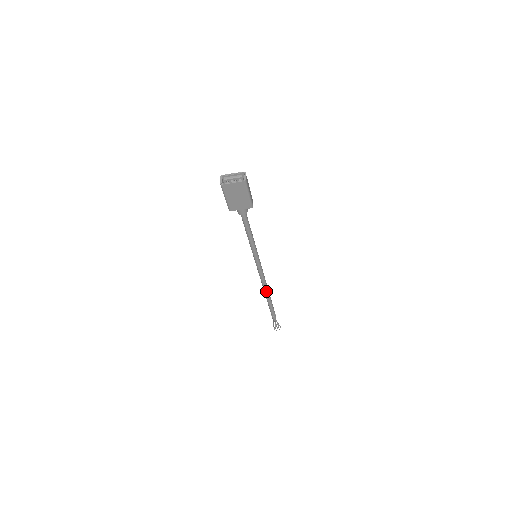
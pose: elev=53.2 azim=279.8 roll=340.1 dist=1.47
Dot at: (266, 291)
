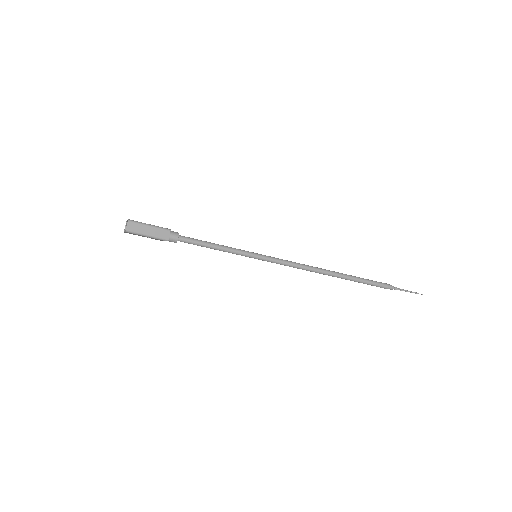
Dot at: (323, 274)
